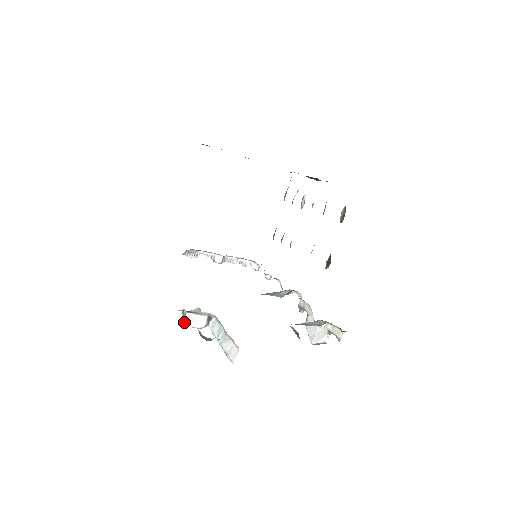
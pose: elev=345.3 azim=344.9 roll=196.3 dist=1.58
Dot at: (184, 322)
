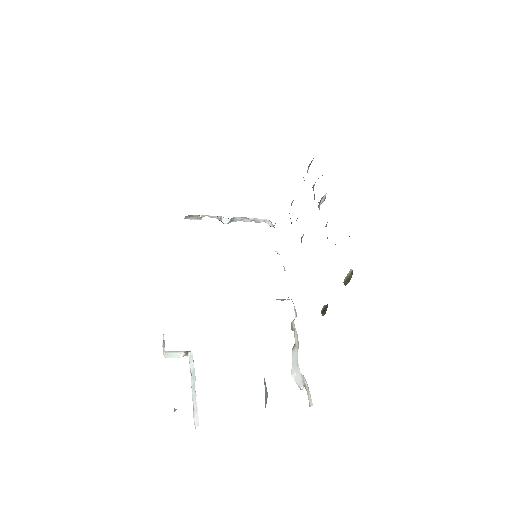
Dot at: (163, 352)
